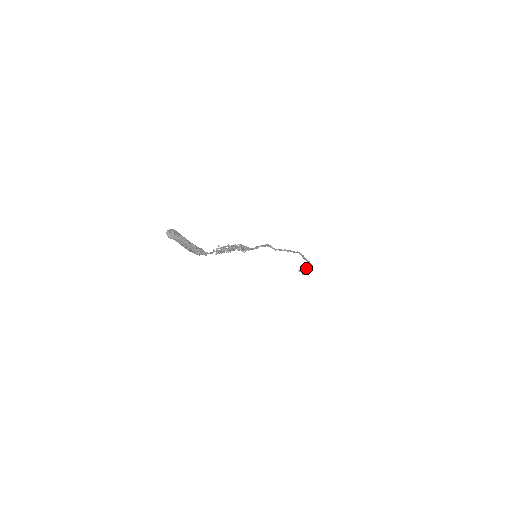
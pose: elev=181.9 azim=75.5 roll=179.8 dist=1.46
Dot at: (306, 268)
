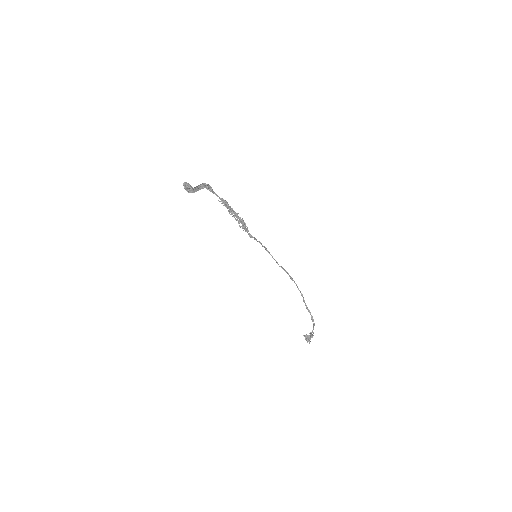
Dot at: (310, 333)
